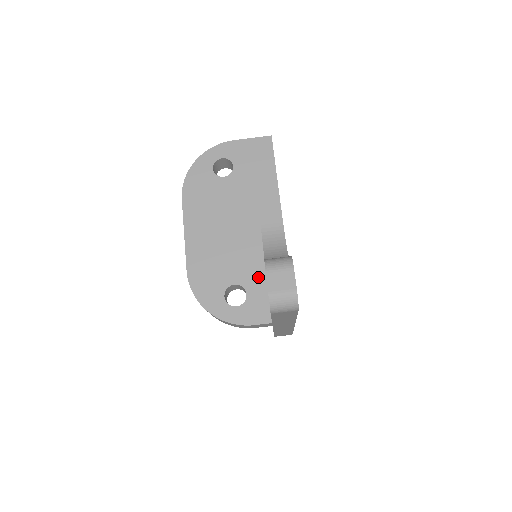
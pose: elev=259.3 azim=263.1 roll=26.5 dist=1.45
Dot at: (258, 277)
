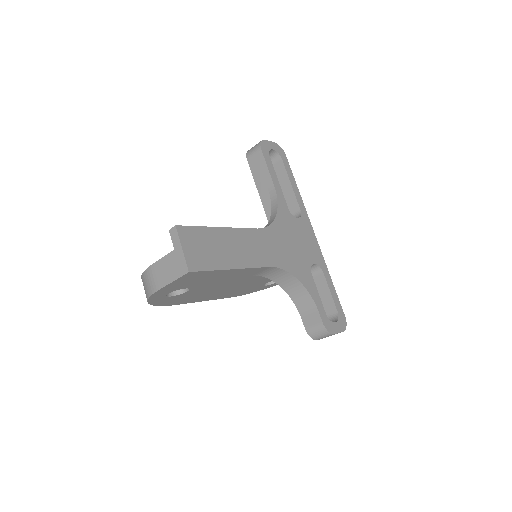
Dot at: occluded
